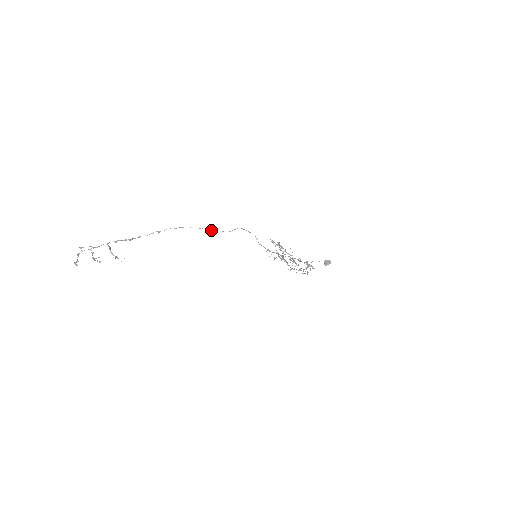
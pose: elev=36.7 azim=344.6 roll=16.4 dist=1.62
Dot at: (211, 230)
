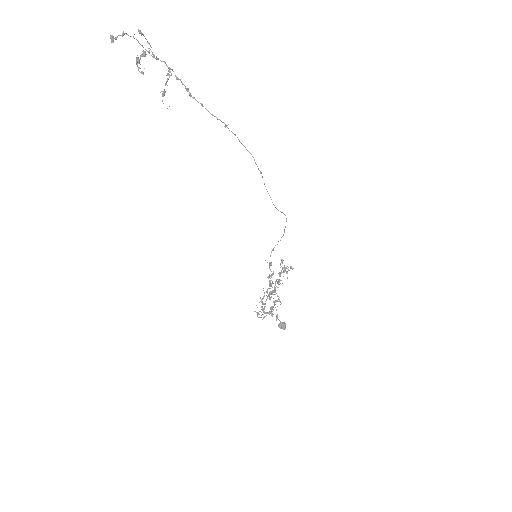
Dot at: occluded
